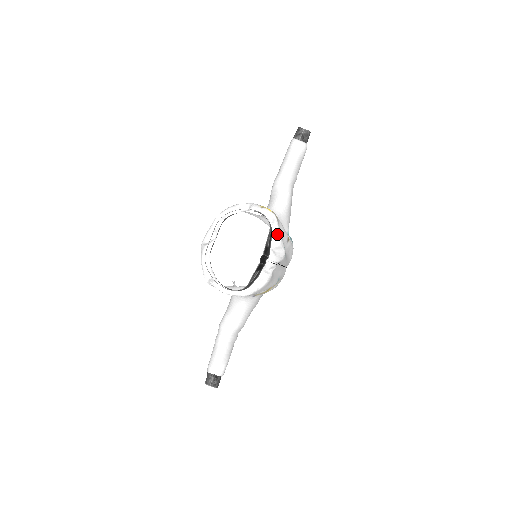
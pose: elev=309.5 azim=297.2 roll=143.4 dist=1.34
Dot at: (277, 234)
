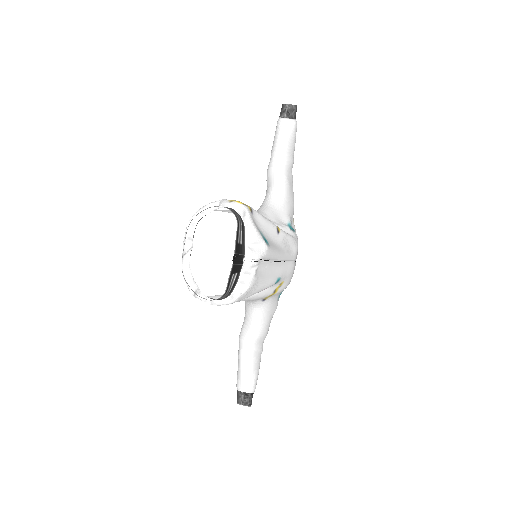
Dot at: (250, 228)
